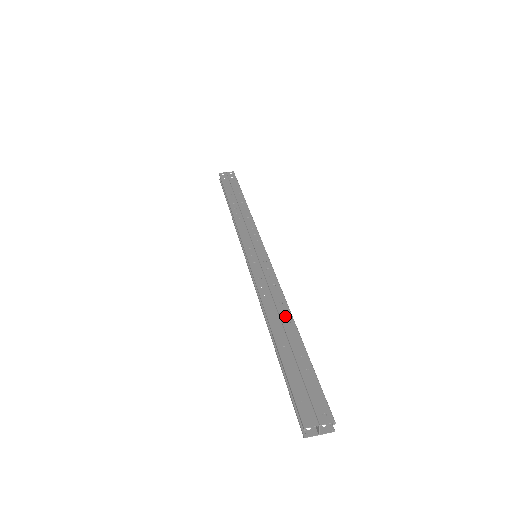
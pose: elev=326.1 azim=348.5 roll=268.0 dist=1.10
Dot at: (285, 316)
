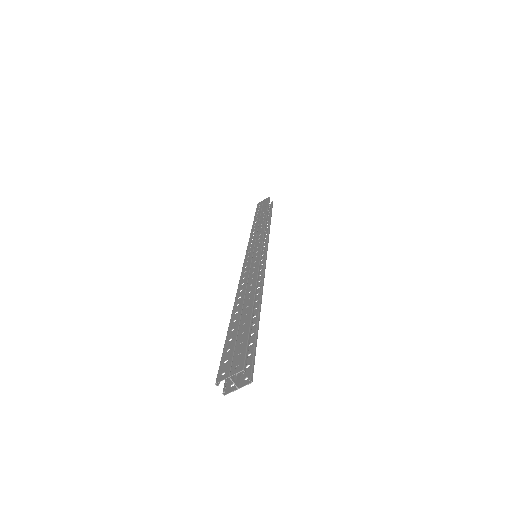
Dot at: (249, 294)
